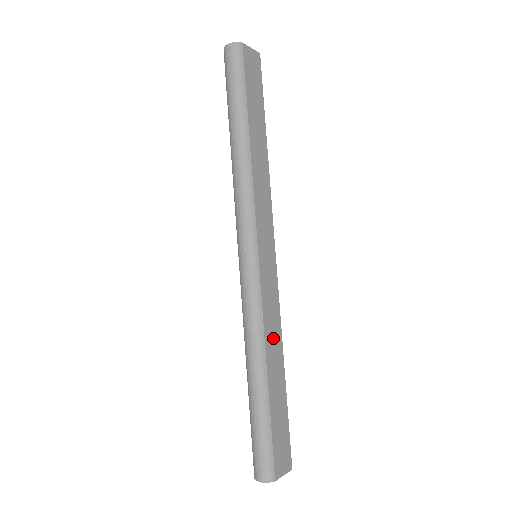
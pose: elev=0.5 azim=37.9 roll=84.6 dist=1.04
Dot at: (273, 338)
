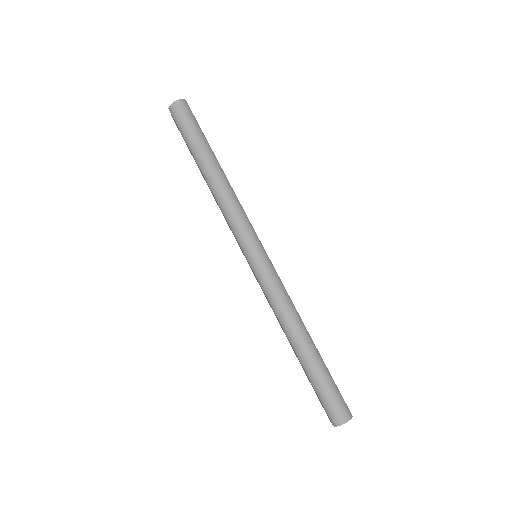
Dot at: occluded
